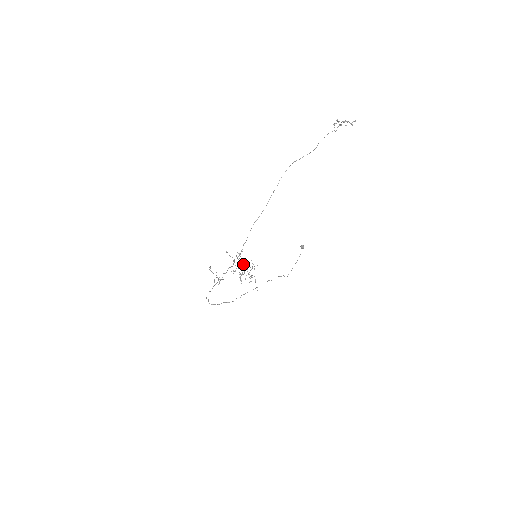
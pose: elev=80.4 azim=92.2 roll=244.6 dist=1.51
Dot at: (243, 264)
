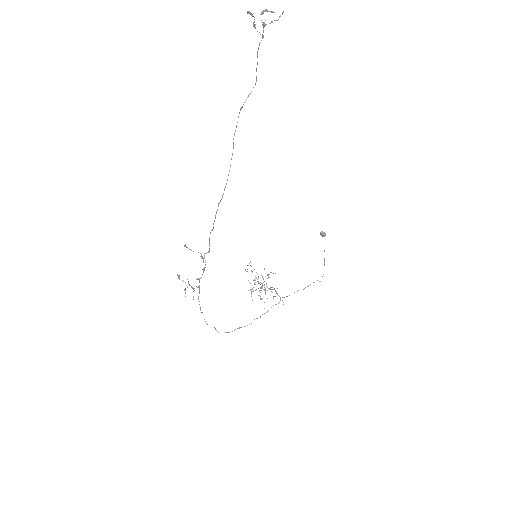
Dot at: (255, 276)
